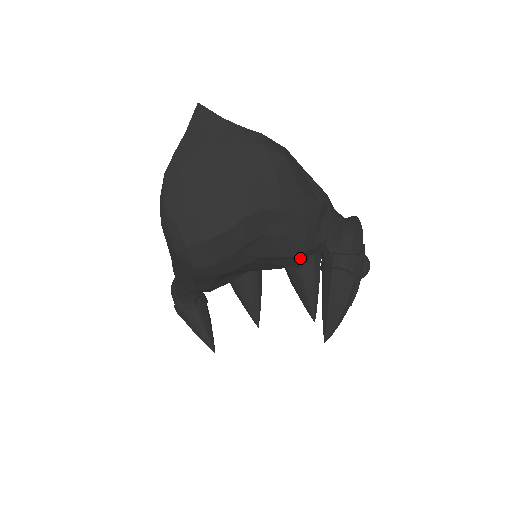
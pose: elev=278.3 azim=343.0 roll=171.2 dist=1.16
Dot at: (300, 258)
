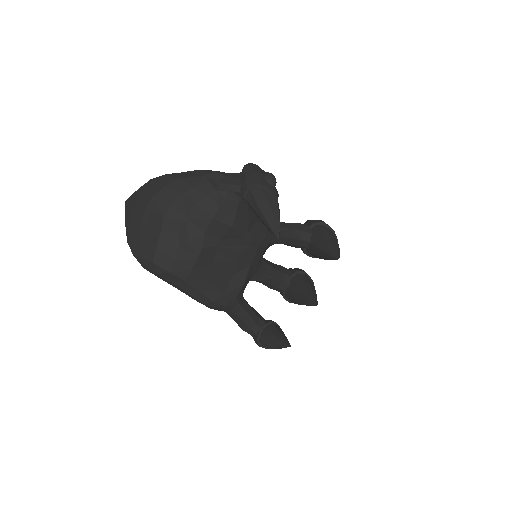
Dot at: (226, 213)
